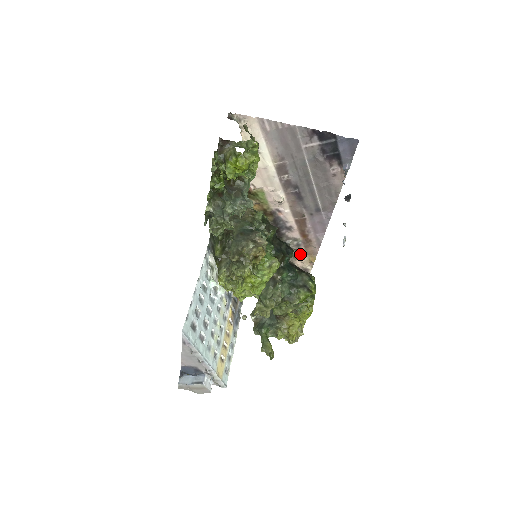
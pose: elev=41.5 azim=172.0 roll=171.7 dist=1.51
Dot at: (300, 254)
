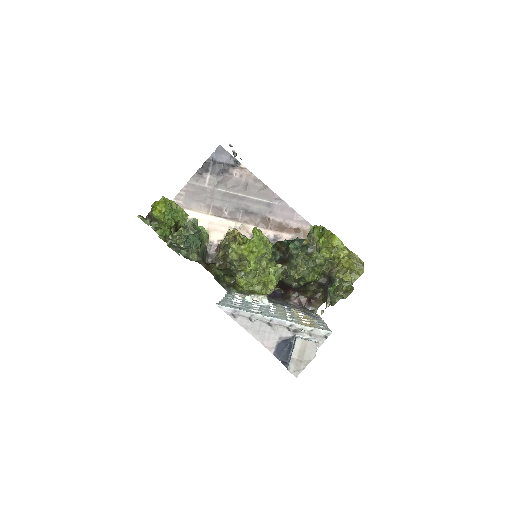
Dot at: occluded
